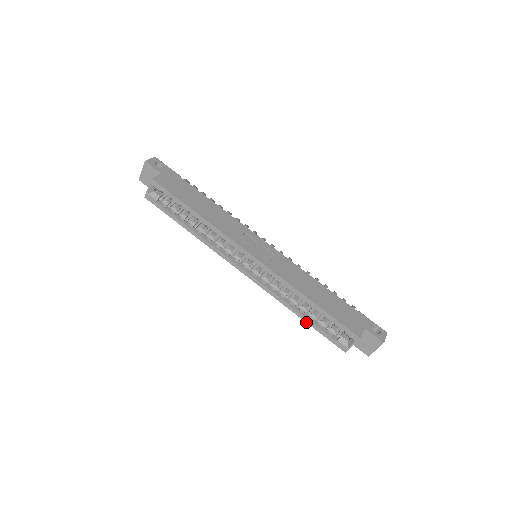
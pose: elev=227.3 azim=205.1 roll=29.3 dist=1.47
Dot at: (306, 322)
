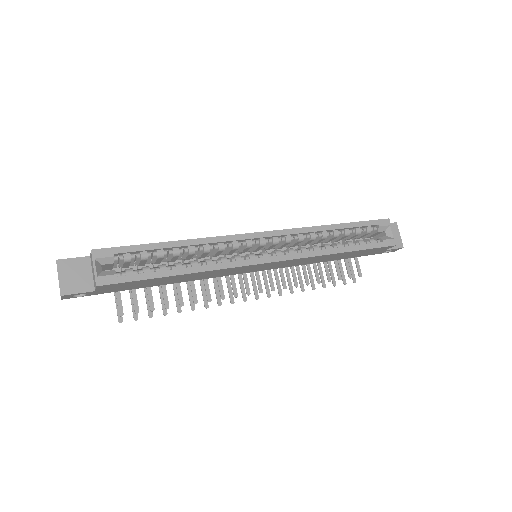
Dot at: (353, 251)
